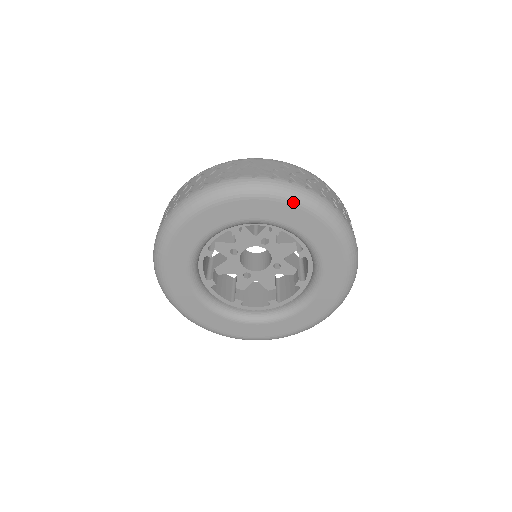
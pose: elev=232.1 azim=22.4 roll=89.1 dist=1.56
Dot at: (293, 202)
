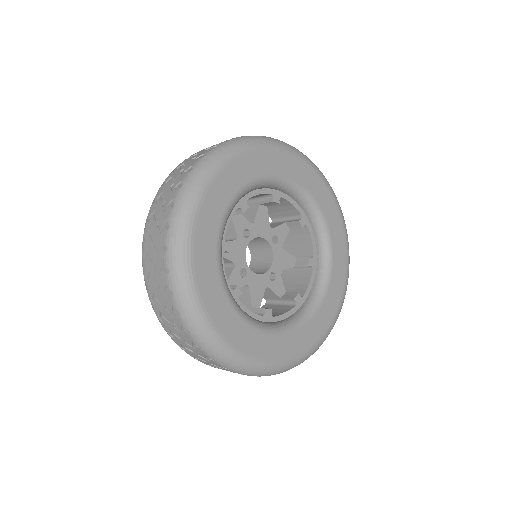
Dot at: (226, 162)
